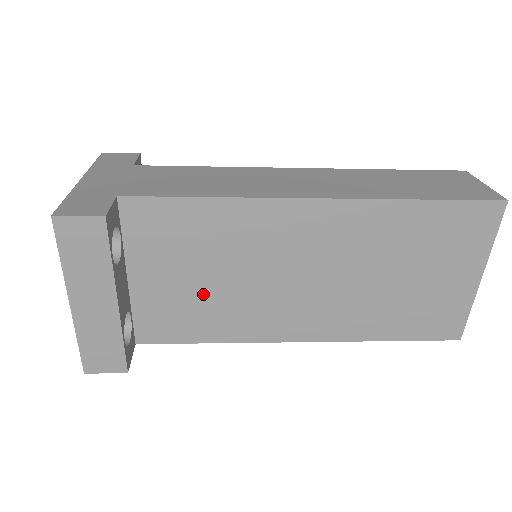
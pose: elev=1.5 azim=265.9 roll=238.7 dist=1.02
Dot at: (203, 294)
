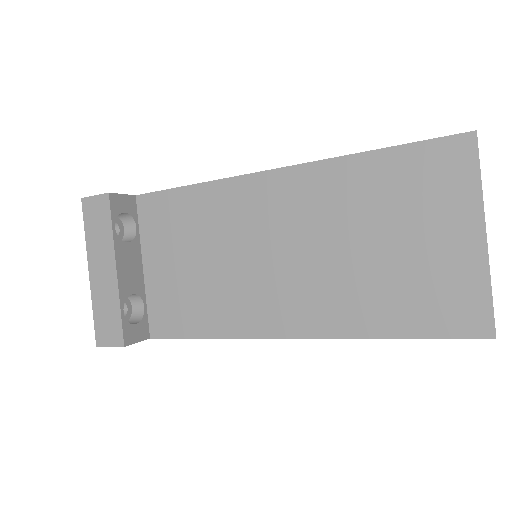
Dot at: (196, 280)
